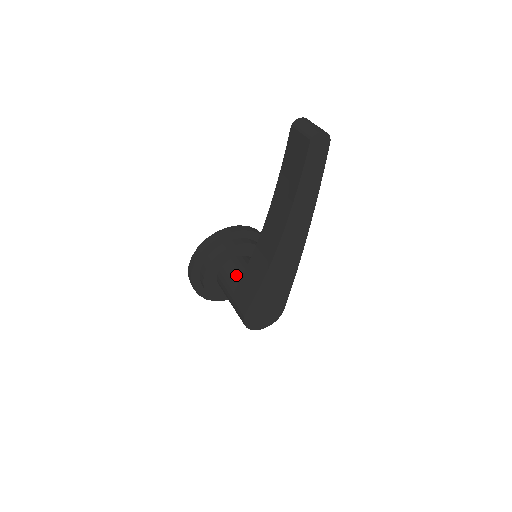
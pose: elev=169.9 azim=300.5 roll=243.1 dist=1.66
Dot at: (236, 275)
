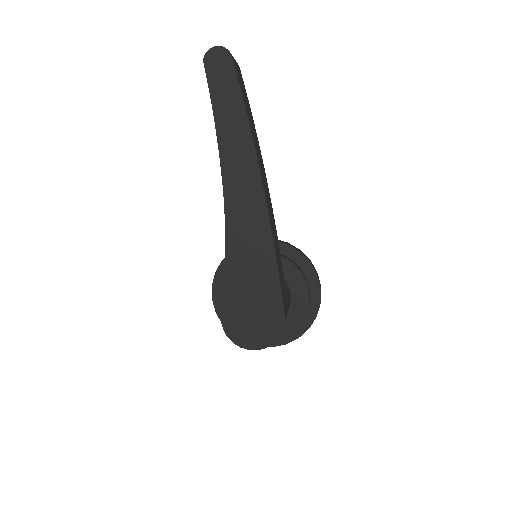
Dot at: occluded
